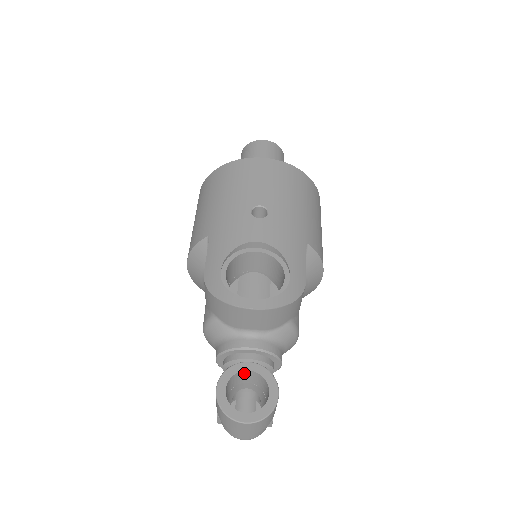
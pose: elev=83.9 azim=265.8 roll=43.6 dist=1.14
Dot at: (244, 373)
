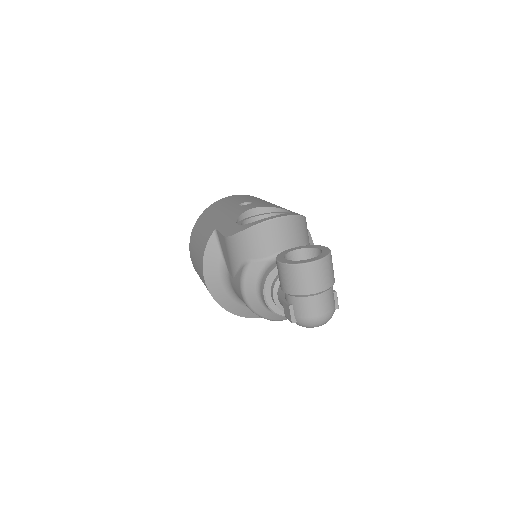
Dot at: (293, 256)
